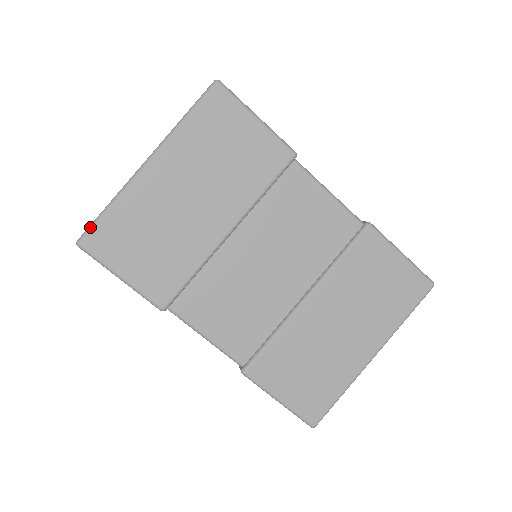
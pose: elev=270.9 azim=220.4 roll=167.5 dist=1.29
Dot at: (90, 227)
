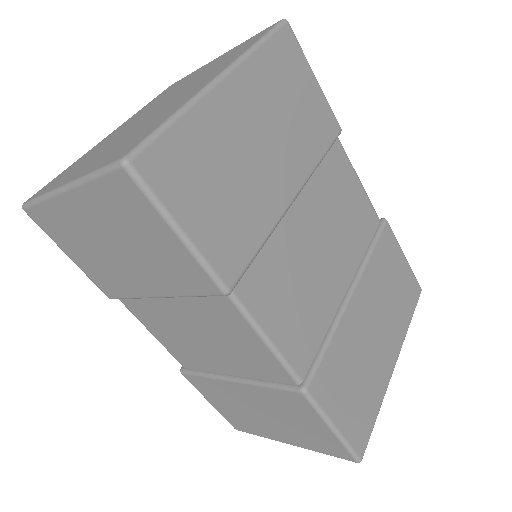
Dot at: (147, 140)
